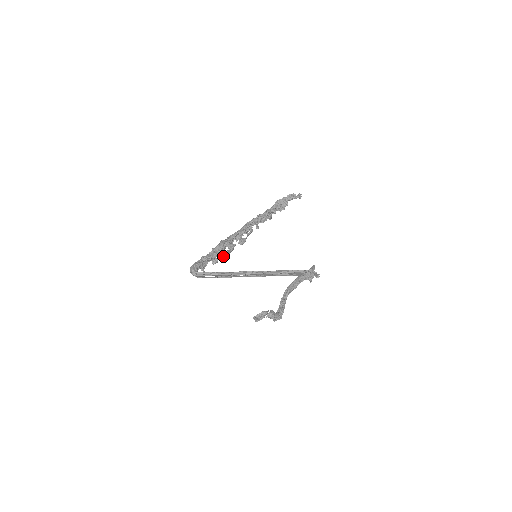
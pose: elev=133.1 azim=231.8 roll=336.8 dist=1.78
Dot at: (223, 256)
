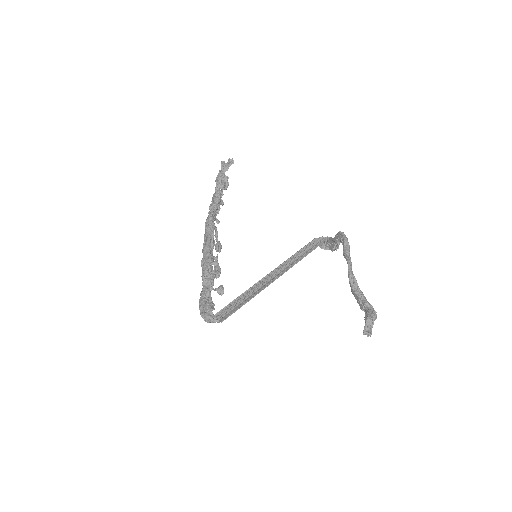
Dot at: (216, 278)
